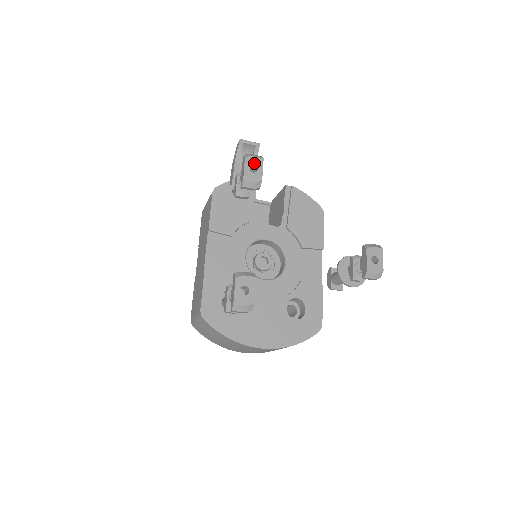
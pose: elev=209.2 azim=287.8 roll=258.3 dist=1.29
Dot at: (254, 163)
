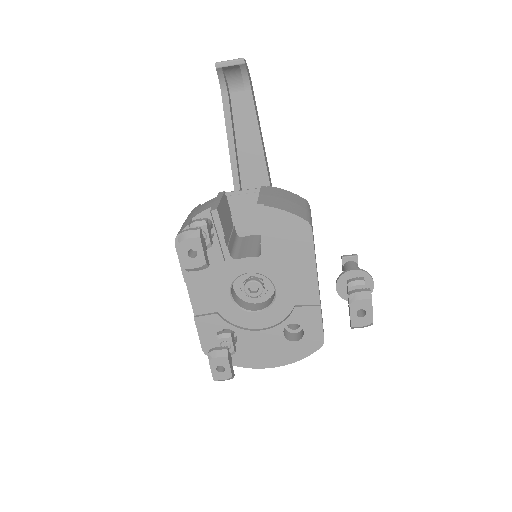
Dot at: (191, 246)
